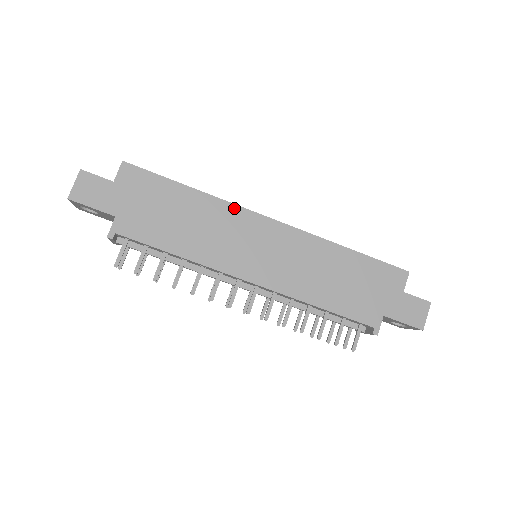
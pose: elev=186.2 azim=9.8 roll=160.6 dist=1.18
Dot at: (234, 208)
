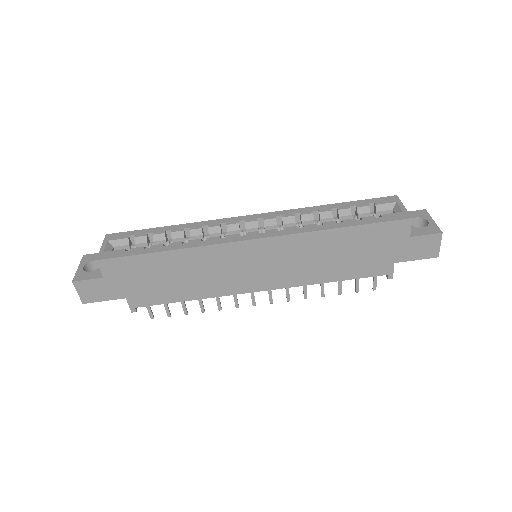
Dot at: (213, 248)
